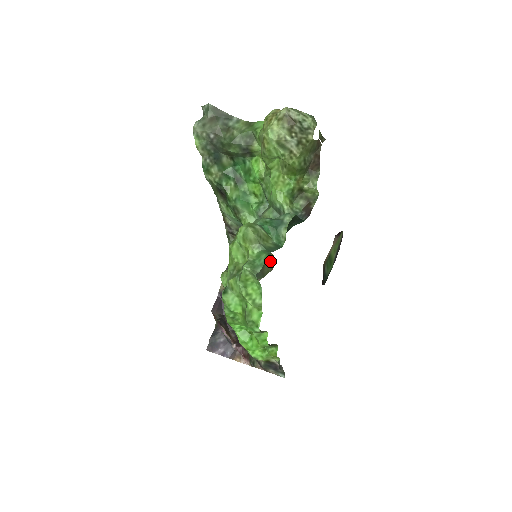
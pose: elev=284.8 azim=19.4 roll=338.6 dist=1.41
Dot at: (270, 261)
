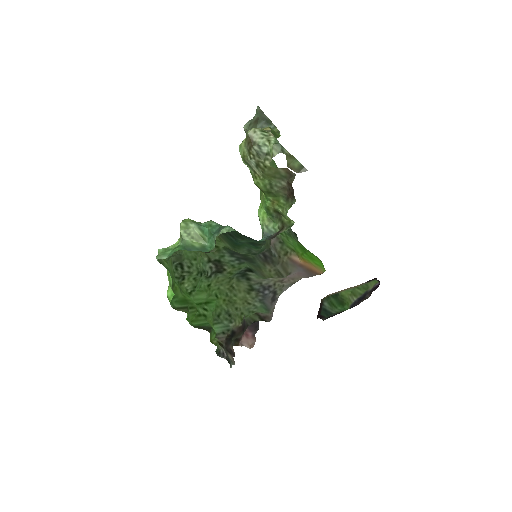
Dot at: (278, 268)
